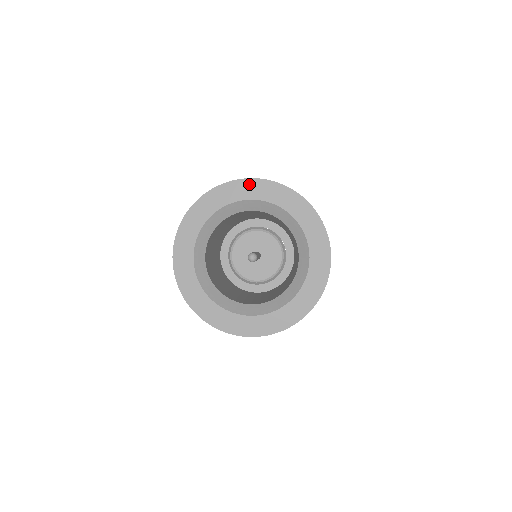
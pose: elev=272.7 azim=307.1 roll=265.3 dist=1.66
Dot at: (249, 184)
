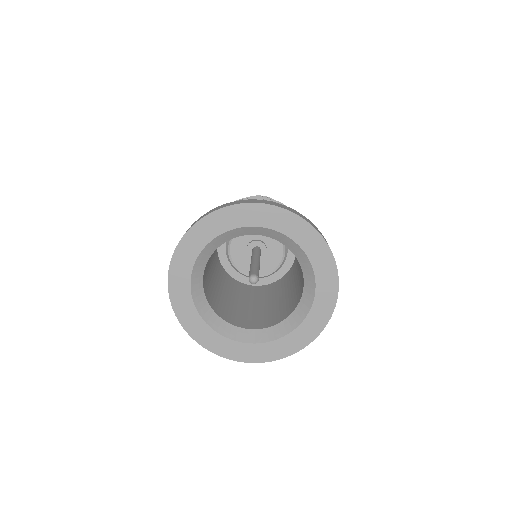
Dot at: (199, 229)
